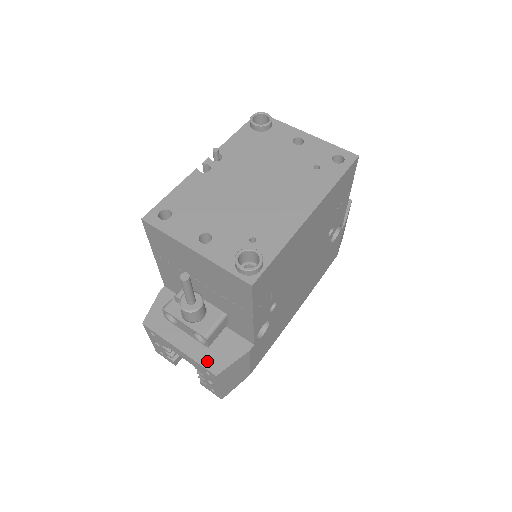
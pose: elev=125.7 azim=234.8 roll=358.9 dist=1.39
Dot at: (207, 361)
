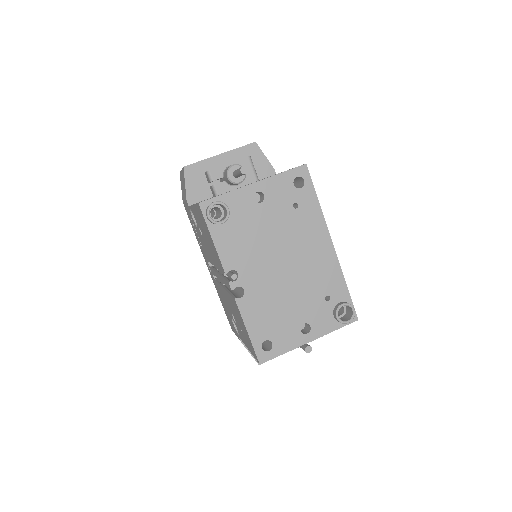
Dot at: occluded
